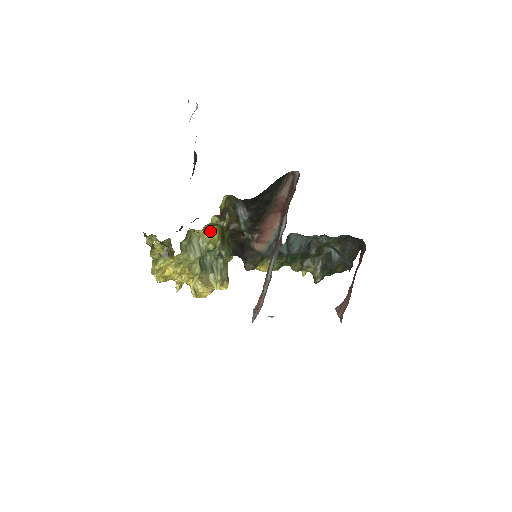
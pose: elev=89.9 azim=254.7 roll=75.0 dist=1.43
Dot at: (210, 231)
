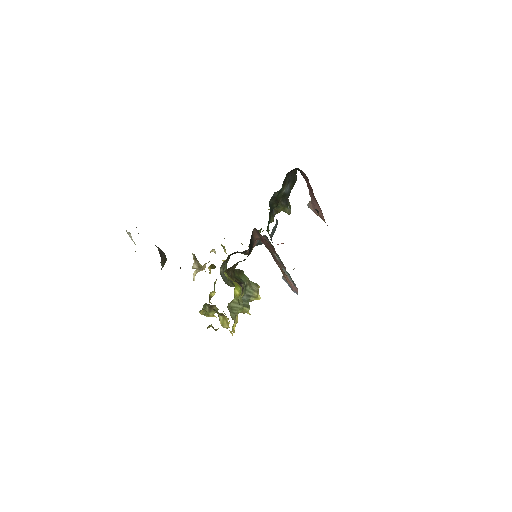
Dot at: (235, 293)
